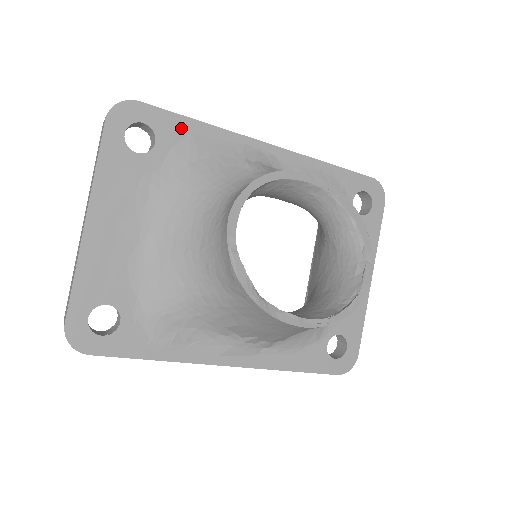
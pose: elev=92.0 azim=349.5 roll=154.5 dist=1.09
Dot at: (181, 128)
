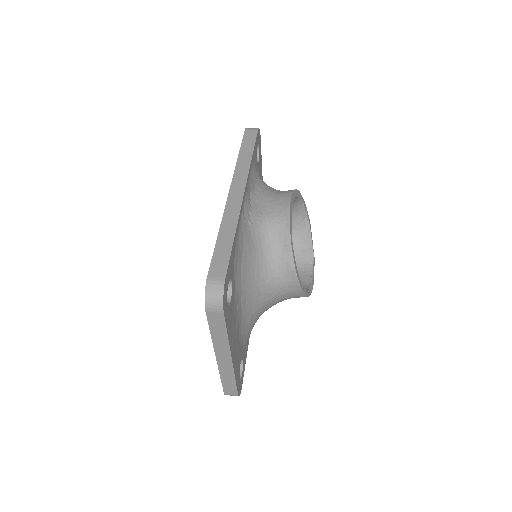
Dot at: (233, 256)
